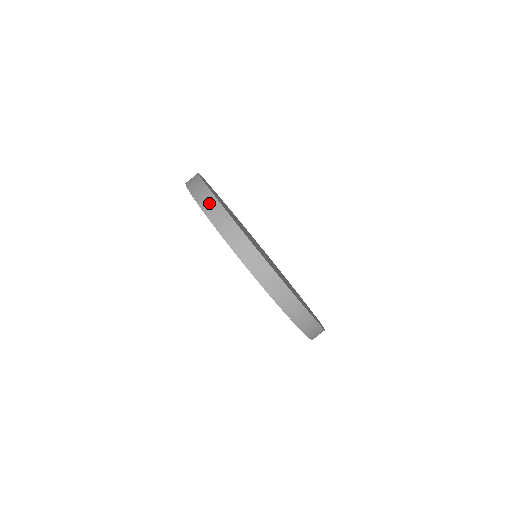
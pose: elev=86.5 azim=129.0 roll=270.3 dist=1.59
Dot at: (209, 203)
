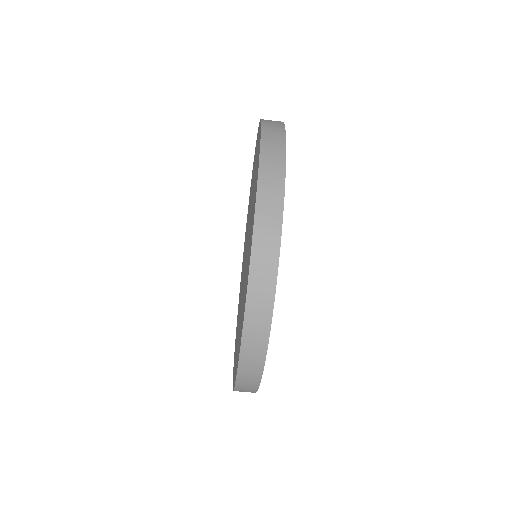
Dot at: (274, 123)
